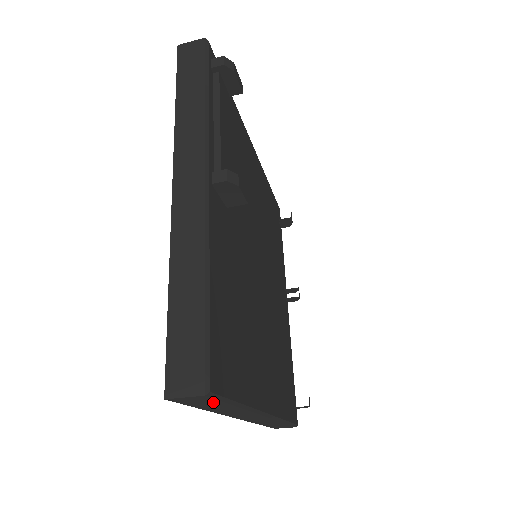
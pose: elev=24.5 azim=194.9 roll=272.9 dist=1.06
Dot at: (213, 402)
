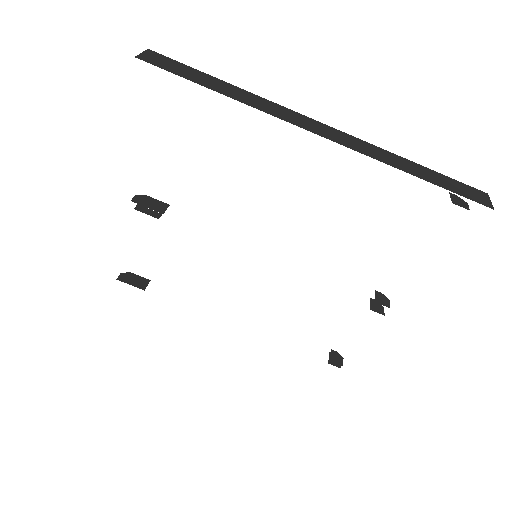
Dot at: (182, 67)
